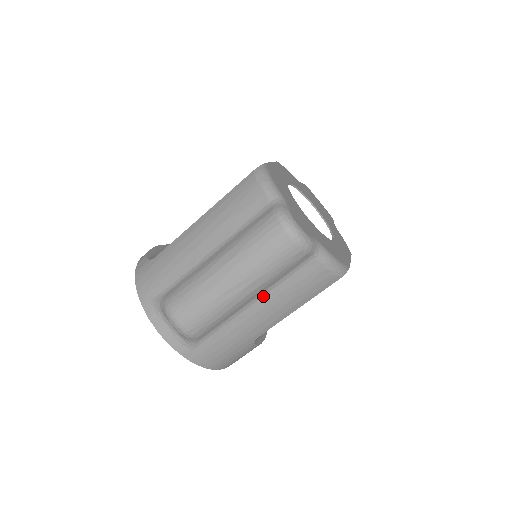
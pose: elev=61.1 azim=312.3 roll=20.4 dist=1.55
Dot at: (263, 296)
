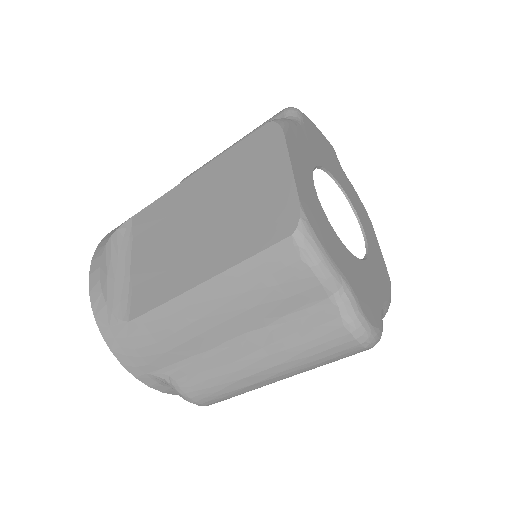
Dot at: occluded
